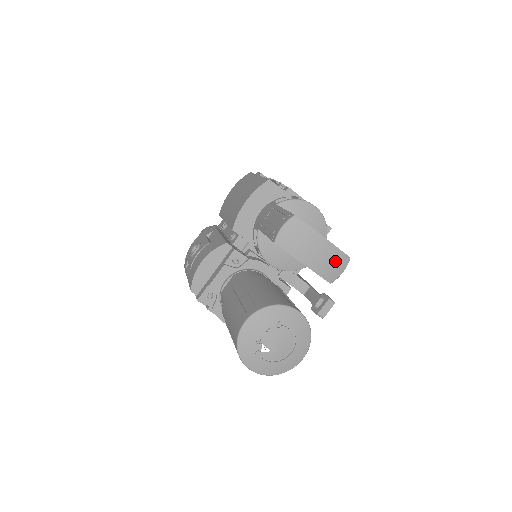
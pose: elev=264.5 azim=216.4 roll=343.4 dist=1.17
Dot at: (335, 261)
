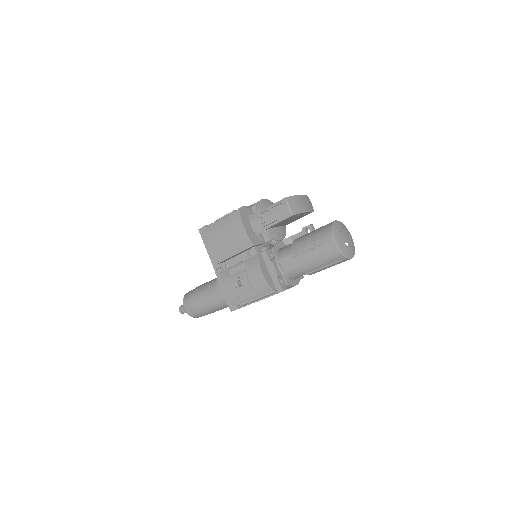
Dot at: (308, 201)
